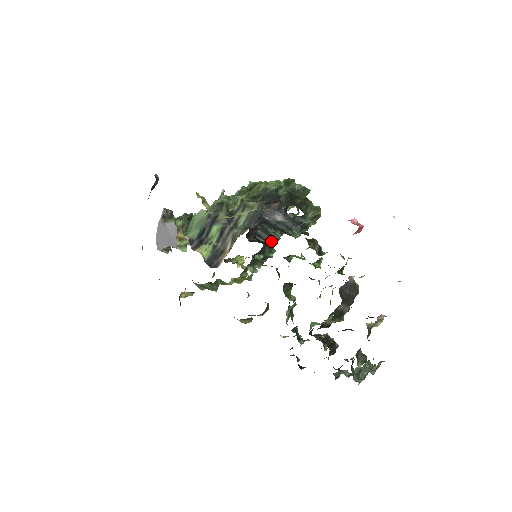
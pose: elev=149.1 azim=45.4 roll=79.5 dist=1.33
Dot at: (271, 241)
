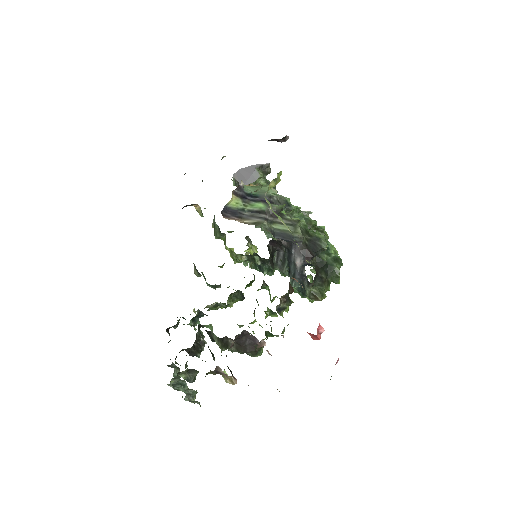
Dot at: (279, 269)
